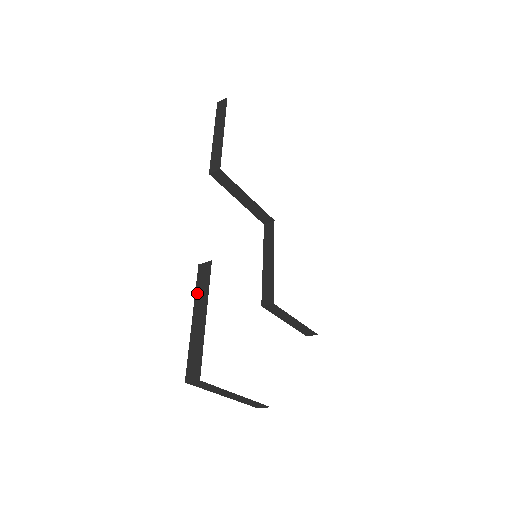
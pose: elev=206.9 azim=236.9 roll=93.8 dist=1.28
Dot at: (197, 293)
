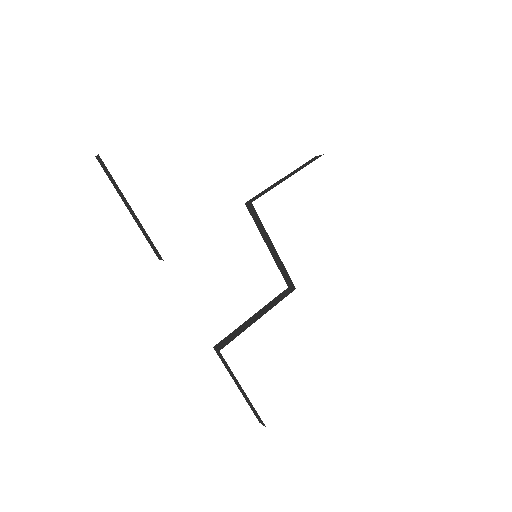
Dot at: (227, 370)
